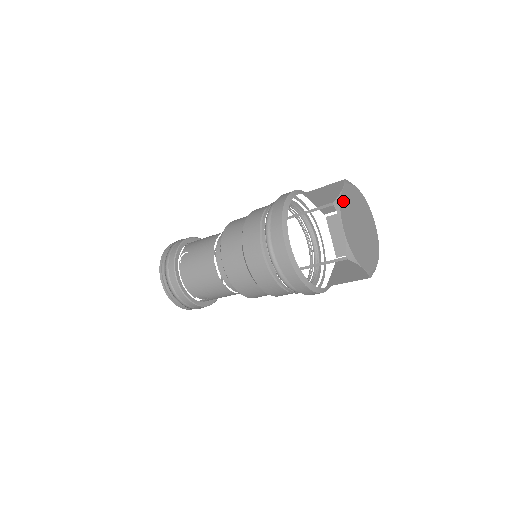
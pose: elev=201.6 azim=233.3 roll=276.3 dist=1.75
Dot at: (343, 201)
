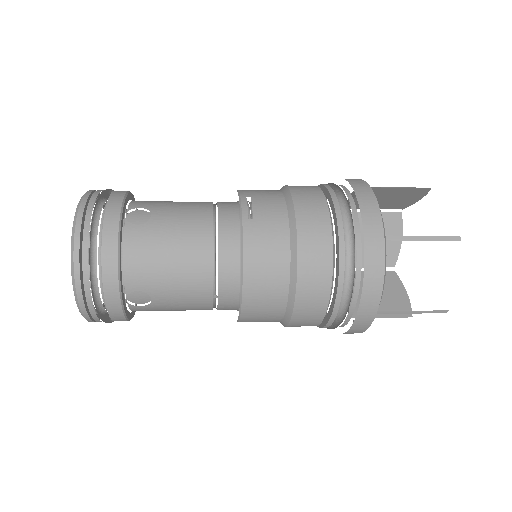
Dot at: occluded
